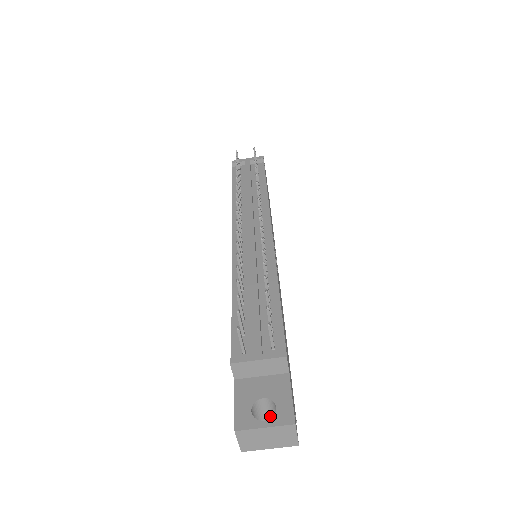
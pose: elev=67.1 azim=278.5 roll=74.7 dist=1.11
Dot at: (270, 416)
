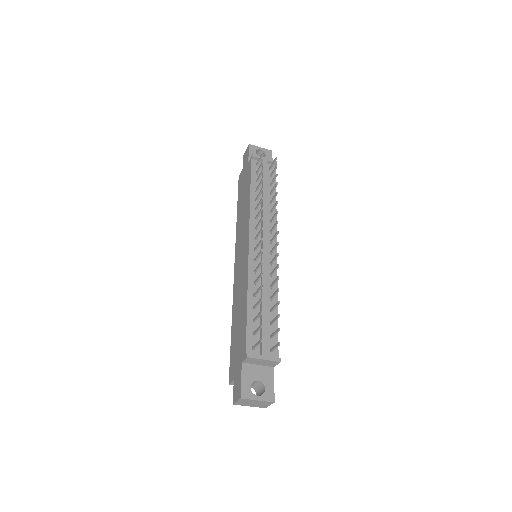
Dot at: (253, 386)
